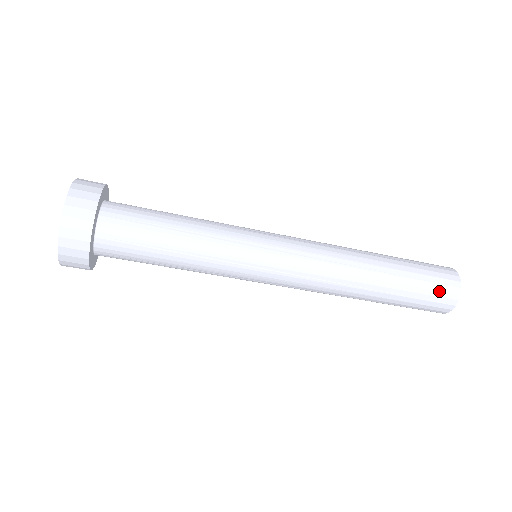
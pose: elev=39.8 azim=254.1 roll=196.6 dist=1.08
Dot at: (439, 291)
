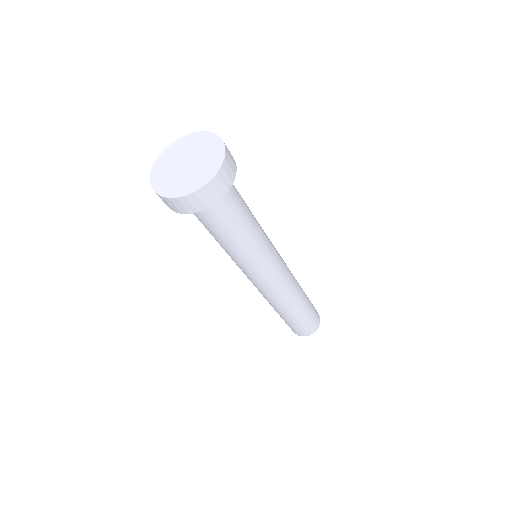
Dot at: (314, 321)
